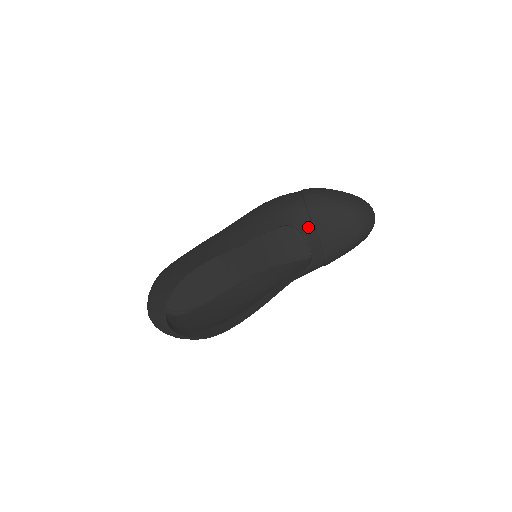
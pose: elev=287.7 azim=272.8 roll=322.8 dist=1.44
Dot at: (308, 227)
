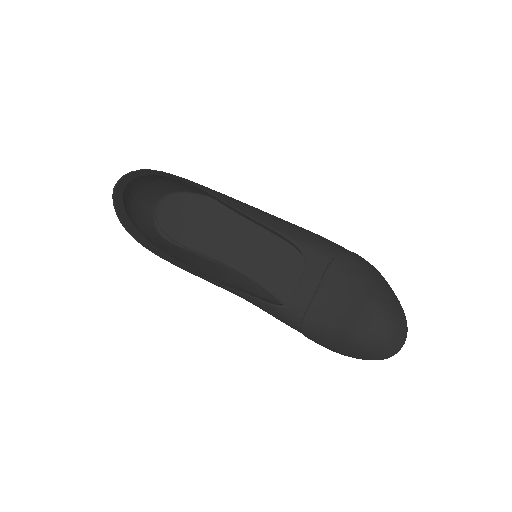
Dot at: (316, 272)
